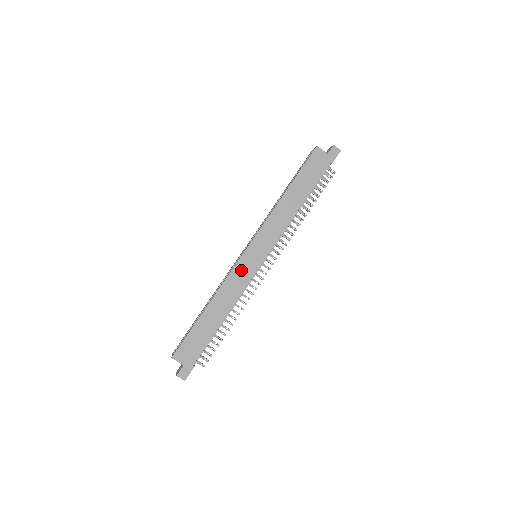
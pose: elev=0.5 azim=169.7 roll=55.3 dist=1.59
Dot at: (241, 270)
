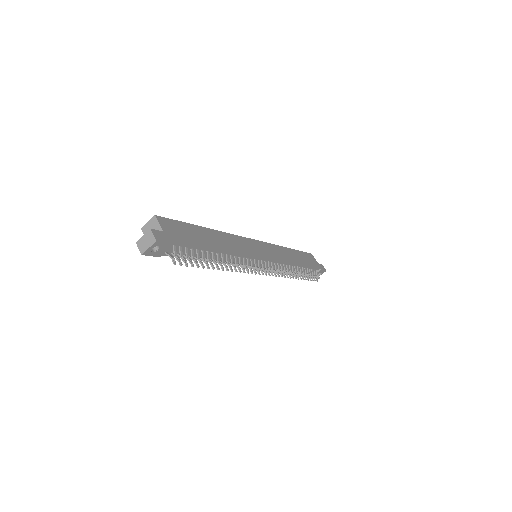
Dot at: (247, 244)
